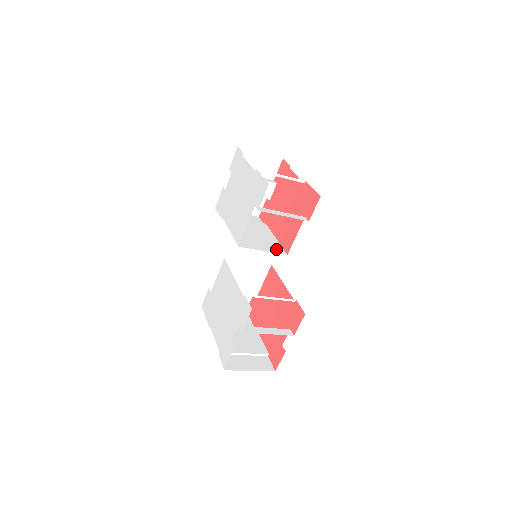
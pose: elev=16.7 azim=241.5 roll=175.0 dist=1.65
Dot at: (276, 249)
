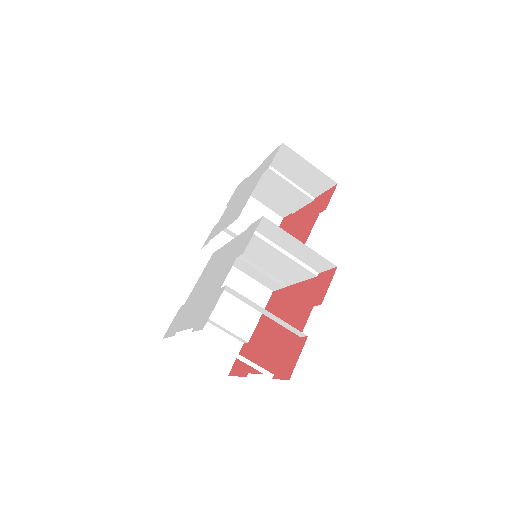
Dot at: occluded
